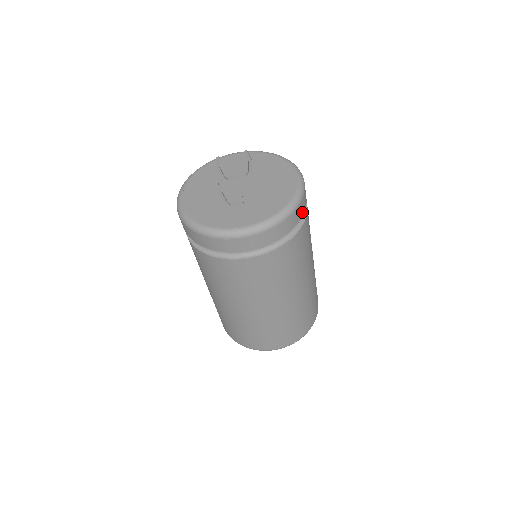
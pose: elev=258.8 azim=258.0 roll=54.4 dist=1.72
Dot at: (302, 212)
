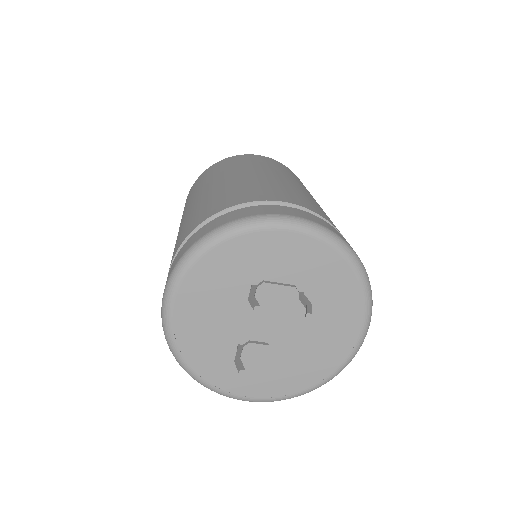
Dot at: occluded
